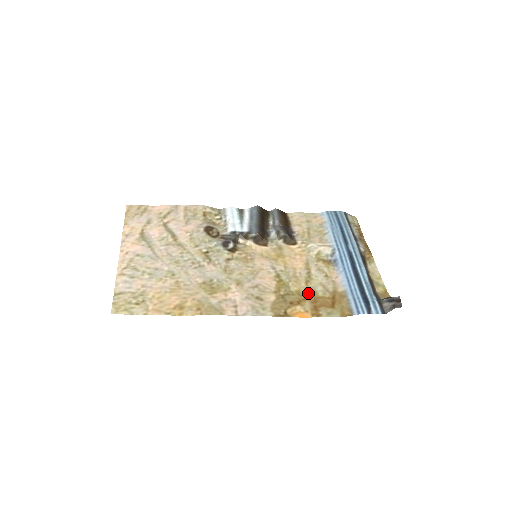
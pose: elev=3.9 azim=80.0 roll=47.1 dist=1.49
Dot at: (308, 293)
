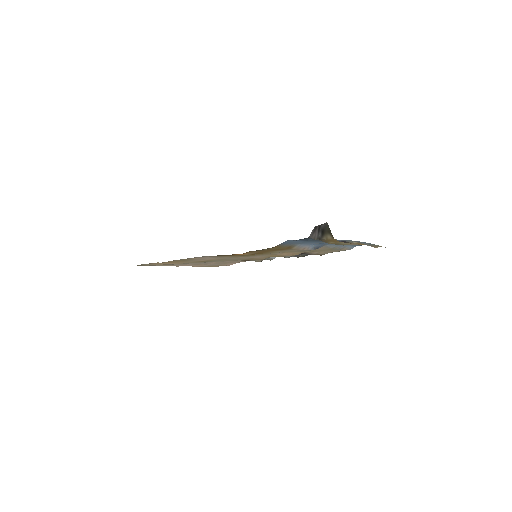
Dot at: (264, 253)
